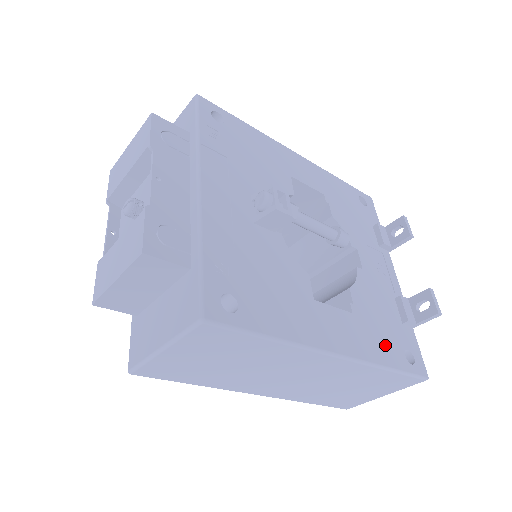
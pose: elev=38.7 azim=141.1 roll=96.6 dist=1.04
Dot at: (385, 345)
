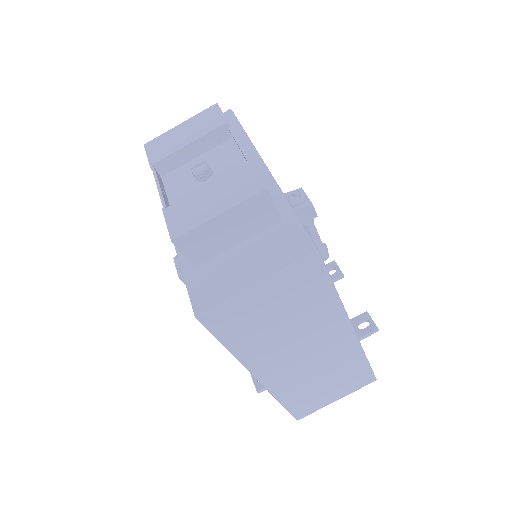
Dot at: occluded
